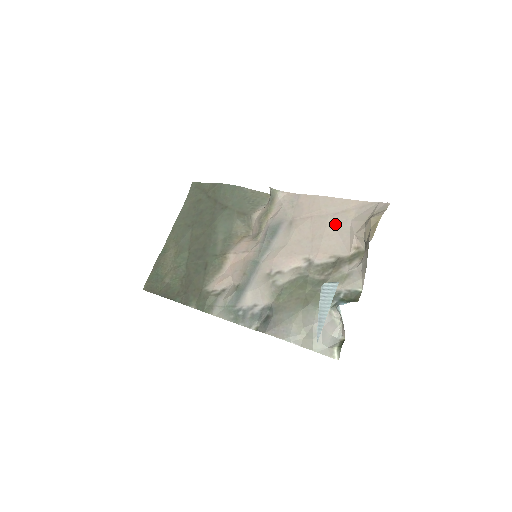
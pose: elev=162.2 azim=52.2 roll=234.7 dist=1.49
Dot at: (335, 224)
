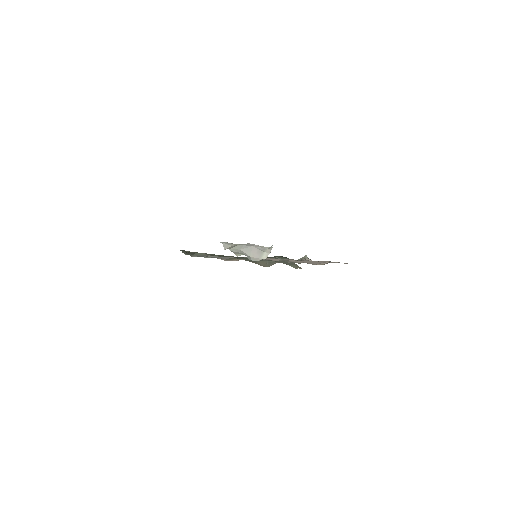
Dot at: (324, 262)
